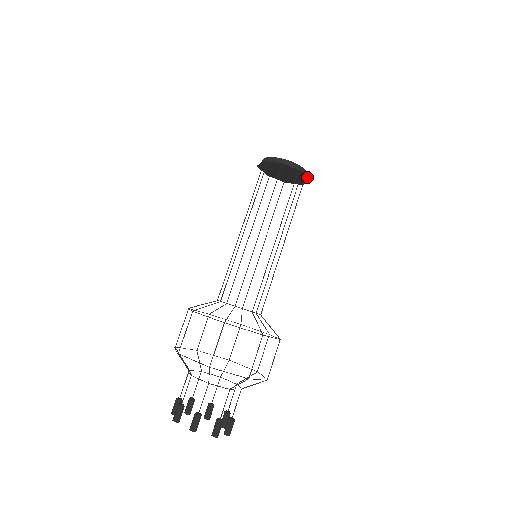
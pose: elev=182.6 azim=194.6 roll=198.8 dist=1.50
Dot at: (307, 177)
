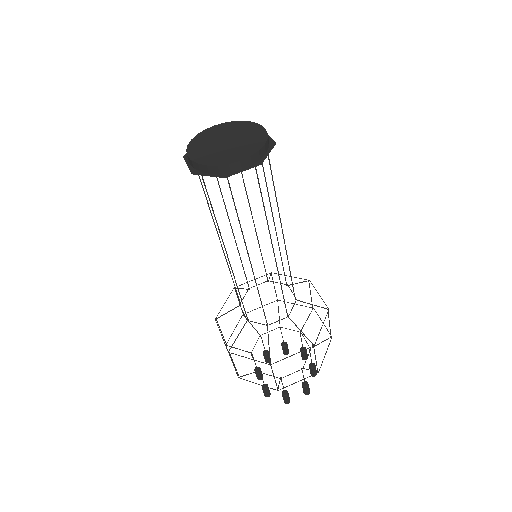
Dot at: occluded
